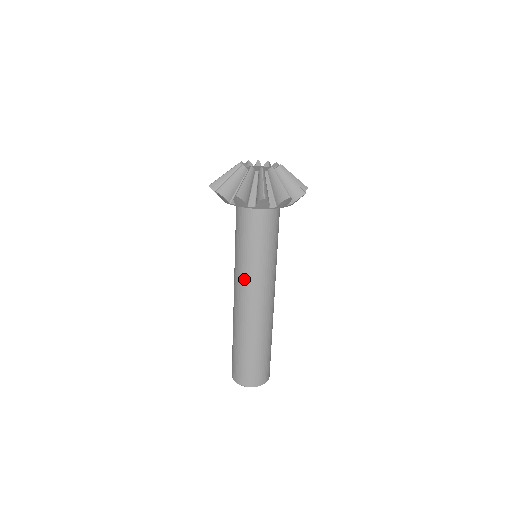
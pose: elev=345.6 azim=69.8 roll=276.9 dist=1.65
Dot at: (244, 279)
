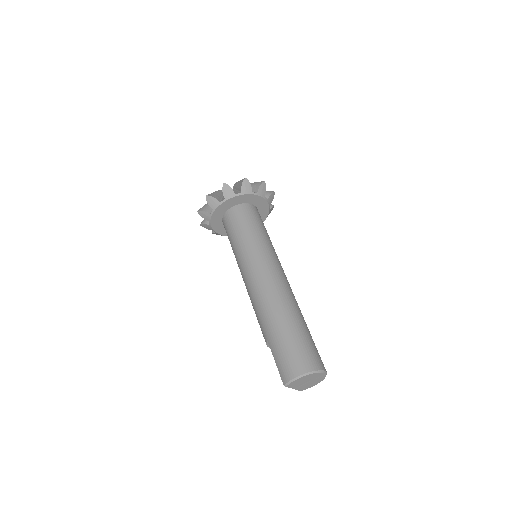
Dot at: (264, 257)
